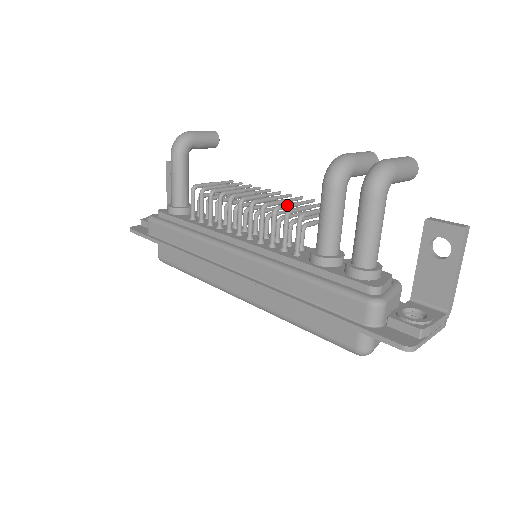
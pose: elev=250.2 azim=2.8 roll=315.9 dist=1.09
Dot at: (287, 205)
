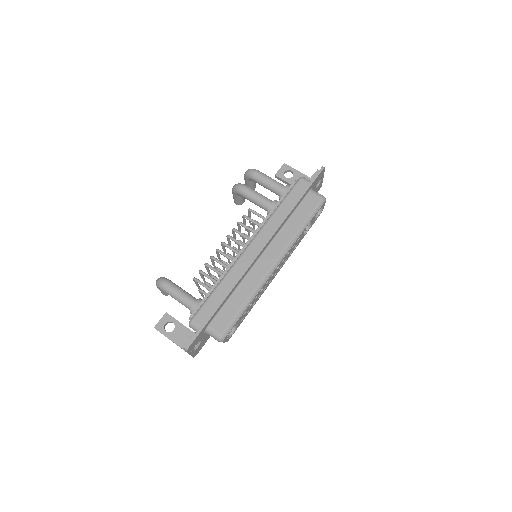
Dot at: (239, 225)
